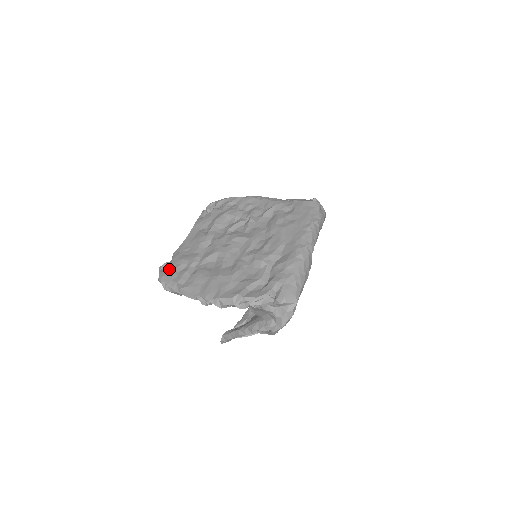
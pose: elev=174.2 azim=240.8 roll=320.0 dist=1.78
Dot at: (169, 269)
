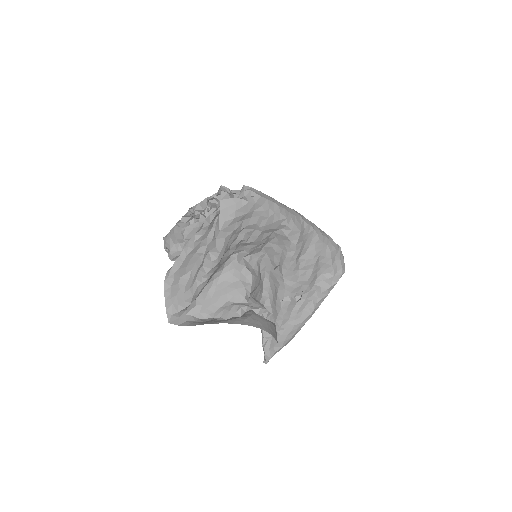
Dot at: occluded
